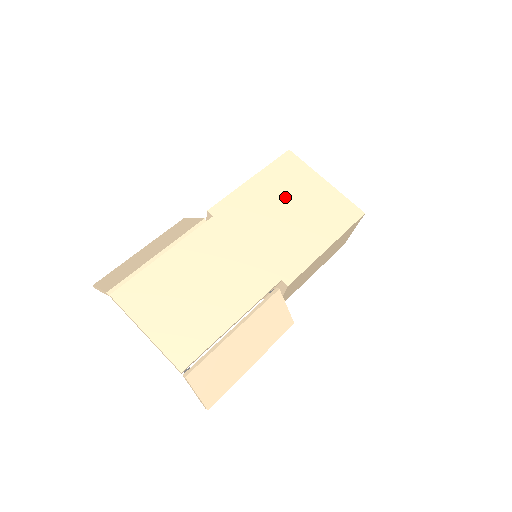
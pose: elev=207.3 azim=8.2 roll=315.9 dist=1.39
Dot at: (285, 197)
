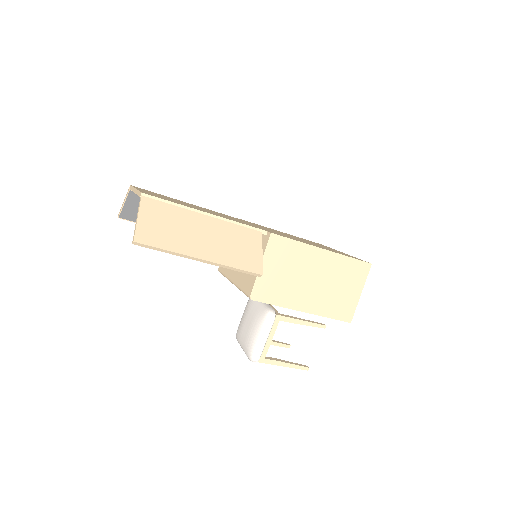
Dot at: (302, 239)
